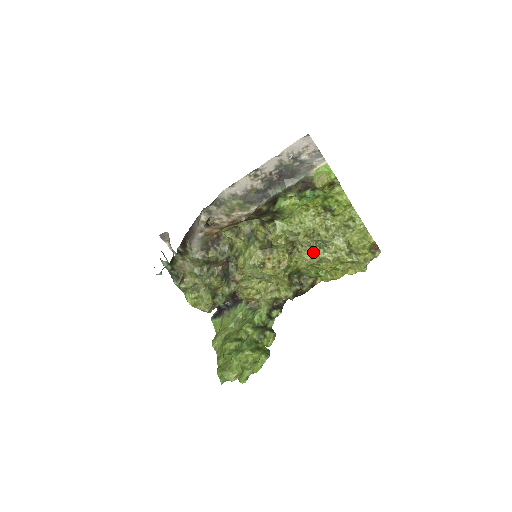
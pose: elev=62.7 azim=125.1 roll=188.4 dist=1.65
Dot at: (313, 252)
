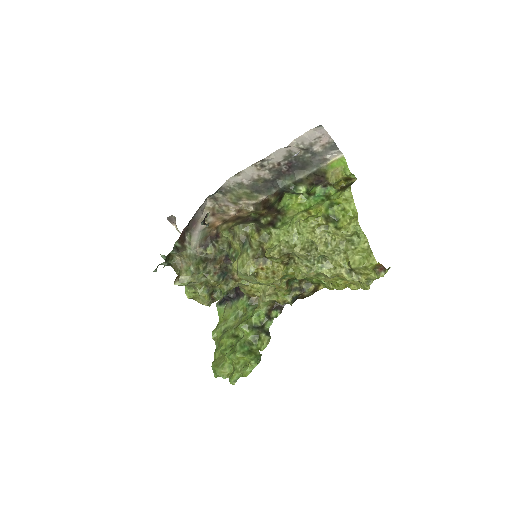
Dot at: (310, 266)
